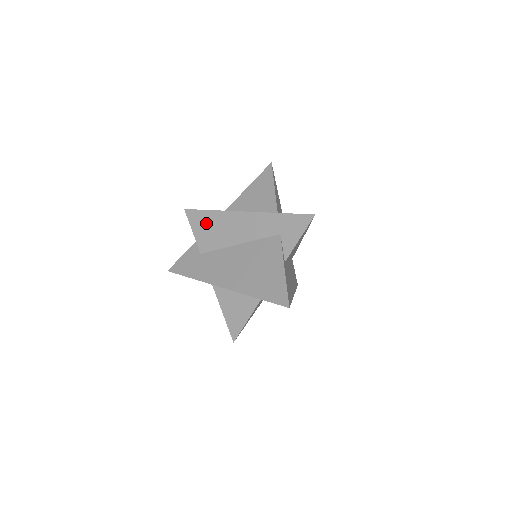
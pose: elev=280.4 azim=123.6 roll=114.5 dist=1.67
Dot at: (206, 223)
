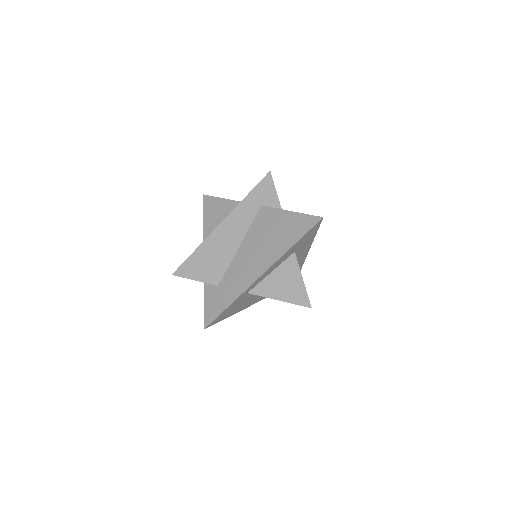
Dot at: (200, 262)
